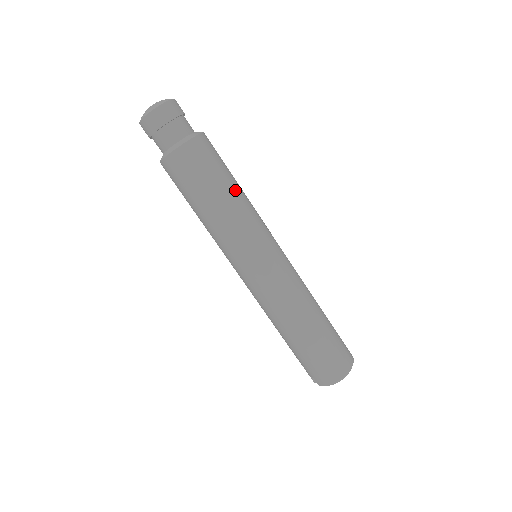
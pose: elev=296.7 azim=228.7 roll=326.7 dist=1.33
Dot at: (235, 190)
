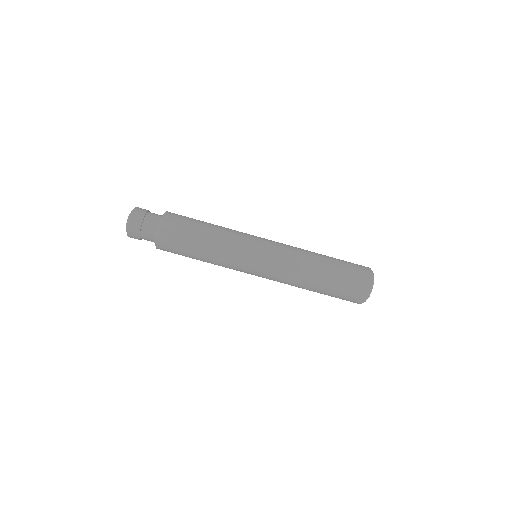
Dot at: (211, 225)
